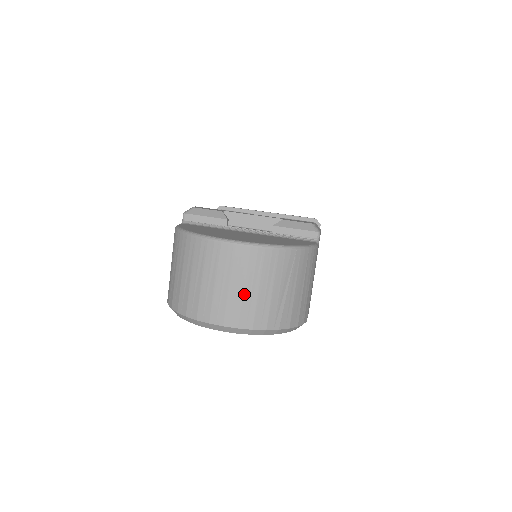
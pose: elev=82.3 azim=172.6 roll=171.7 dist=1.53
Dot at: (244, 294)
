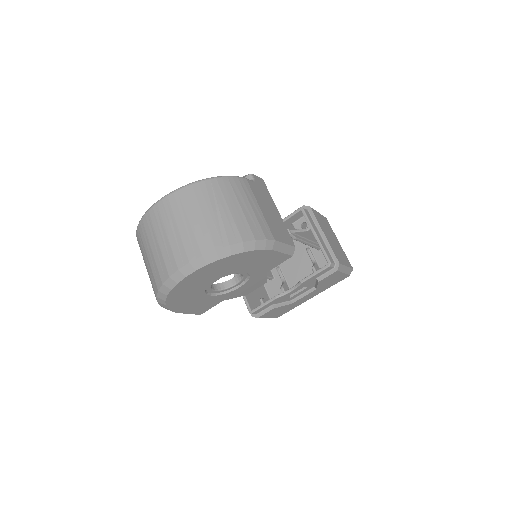
Dot at: (180, 233)
